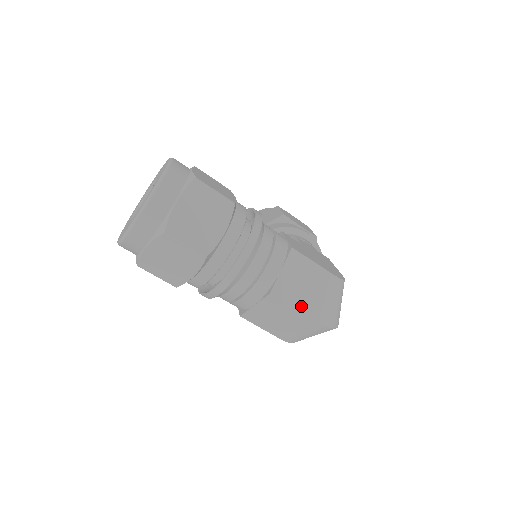
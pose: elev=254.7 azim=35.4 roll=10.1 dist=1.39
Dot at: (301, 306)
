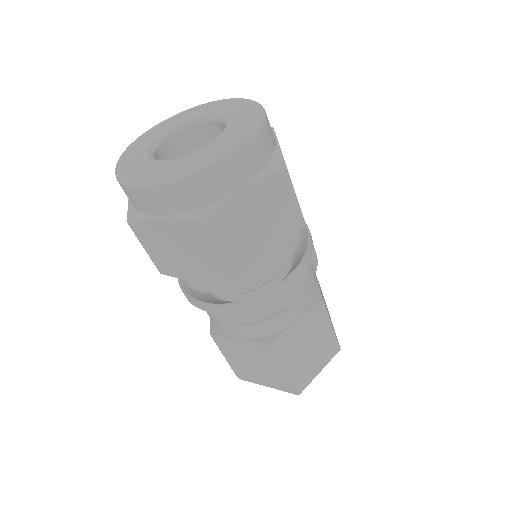
Dot at: (290, 367)
